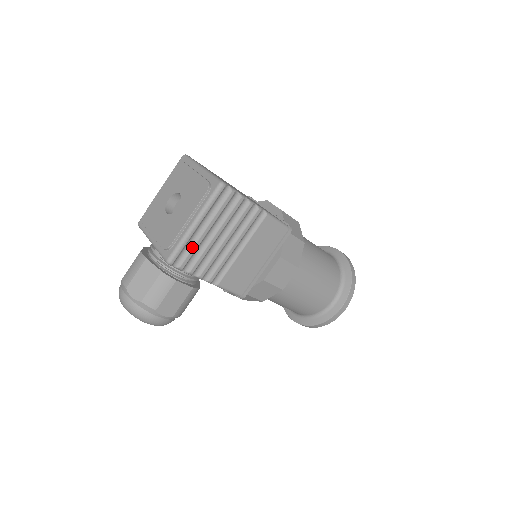
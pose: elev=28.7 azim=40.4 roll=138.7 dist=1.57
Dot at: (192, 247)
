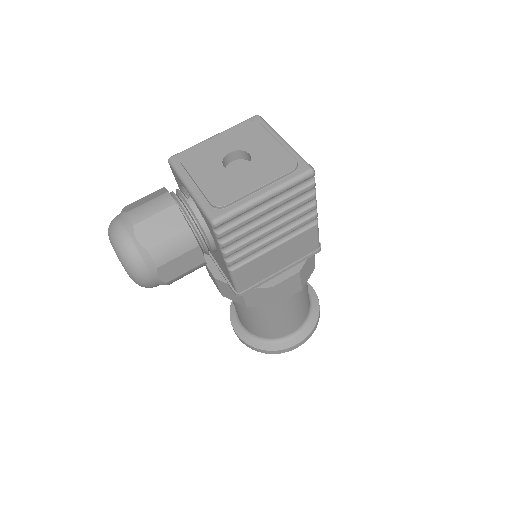
Dot at: (244, 219)
